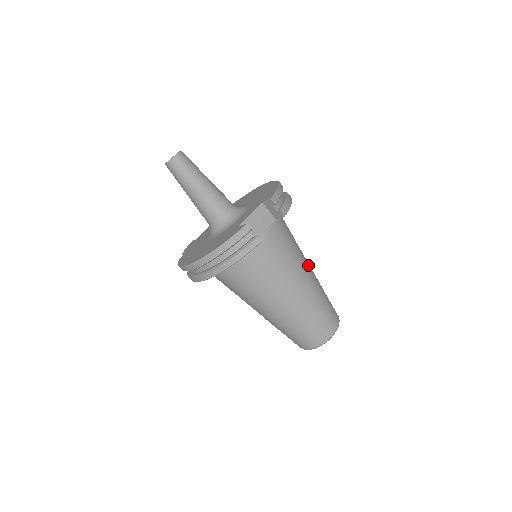
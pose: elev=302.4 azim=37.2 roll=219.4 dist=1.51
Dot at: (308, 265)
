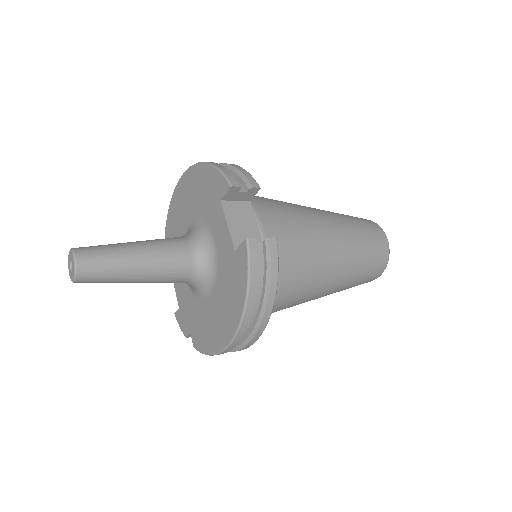
Dot at: (308, 208)
